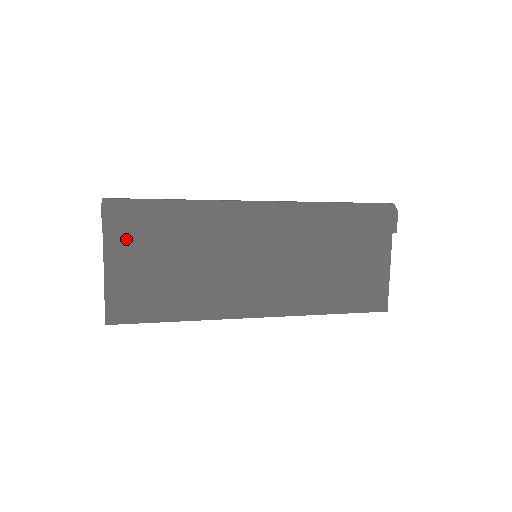
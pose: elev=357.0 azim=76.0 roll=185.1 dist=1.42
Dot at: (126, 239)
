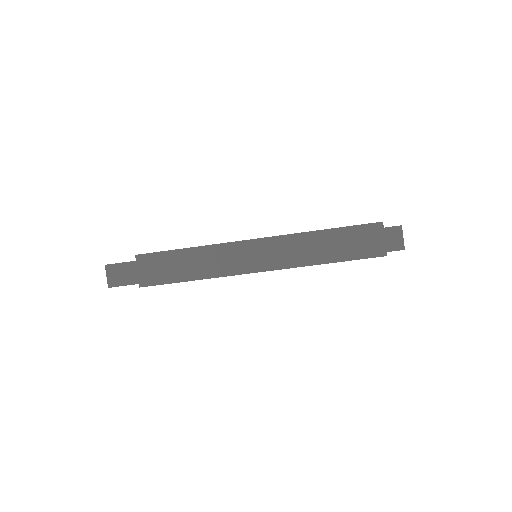
Dot at: occluded
